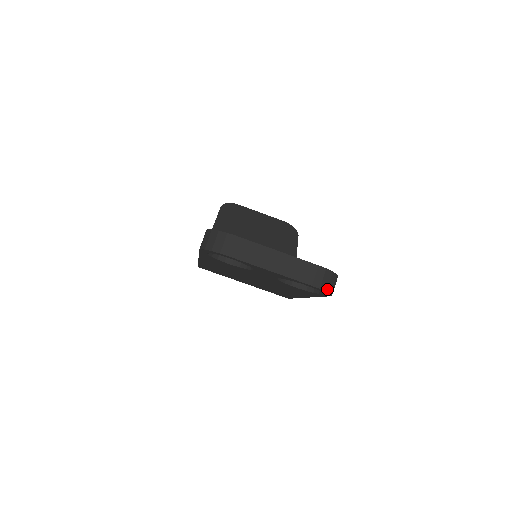
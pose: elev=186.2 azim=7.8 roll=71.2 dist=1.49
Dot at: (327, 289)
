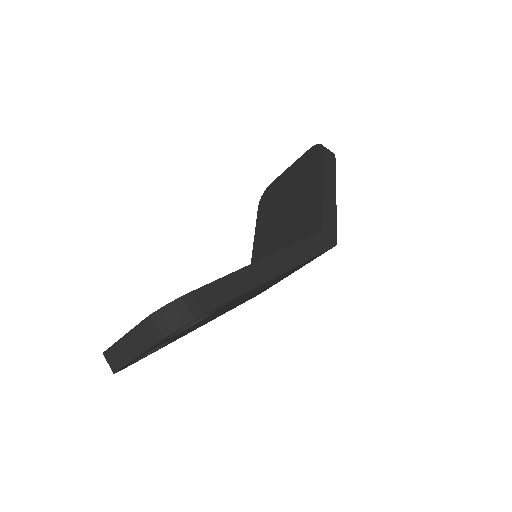
Dot at: (171, 330)
